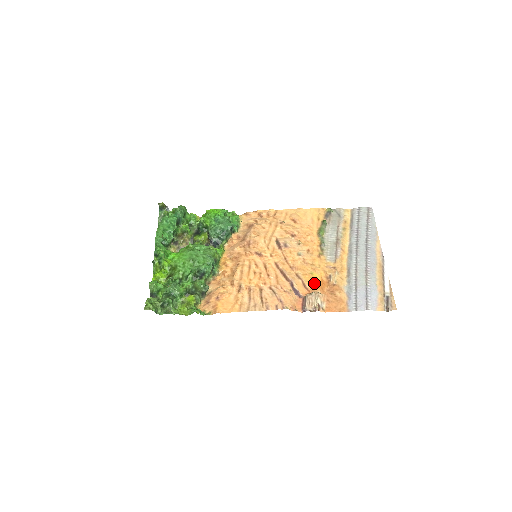
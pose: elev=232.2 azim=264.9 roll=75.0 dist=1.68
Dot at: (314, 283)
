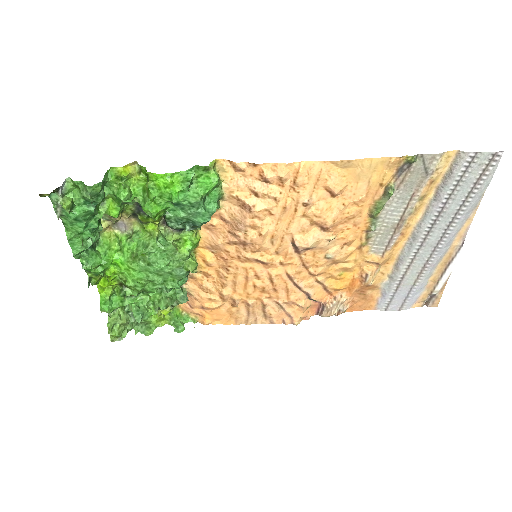
Dot at: (340, 287)
